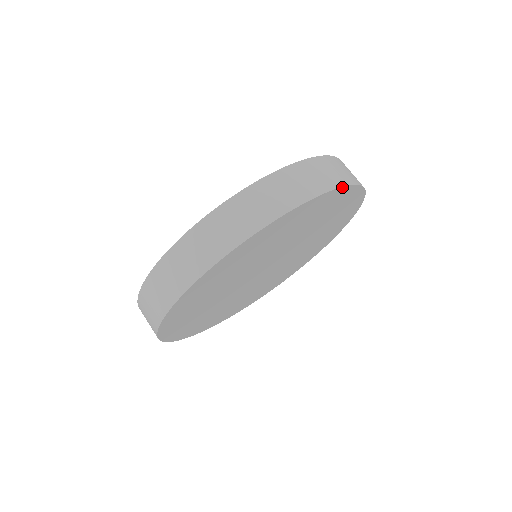
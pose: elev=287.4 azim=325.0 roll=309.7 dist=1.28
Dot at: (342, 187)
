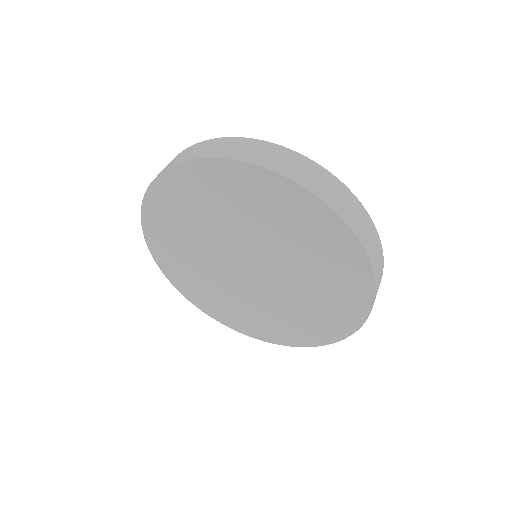
Dot at: (261, 167)
